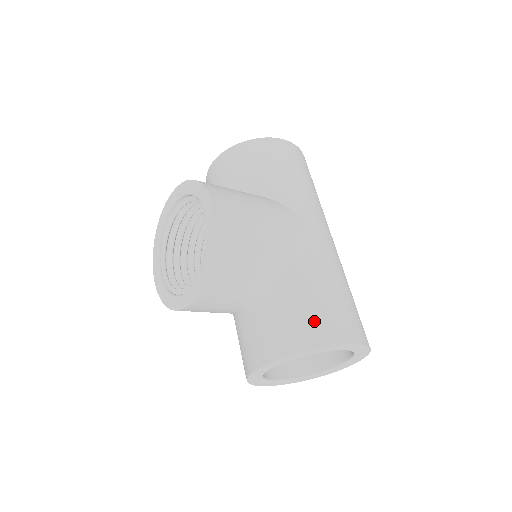
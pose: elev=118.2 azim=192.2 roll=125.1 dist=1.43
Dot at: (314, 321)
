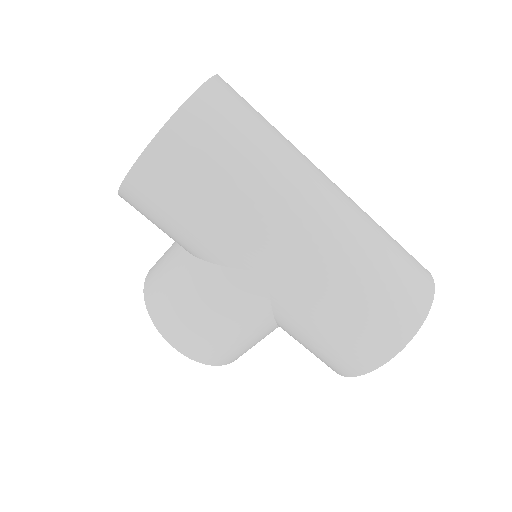
Dot at: (331, 360)
